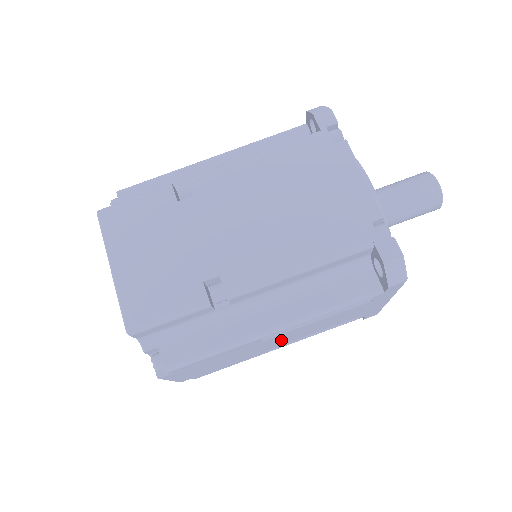
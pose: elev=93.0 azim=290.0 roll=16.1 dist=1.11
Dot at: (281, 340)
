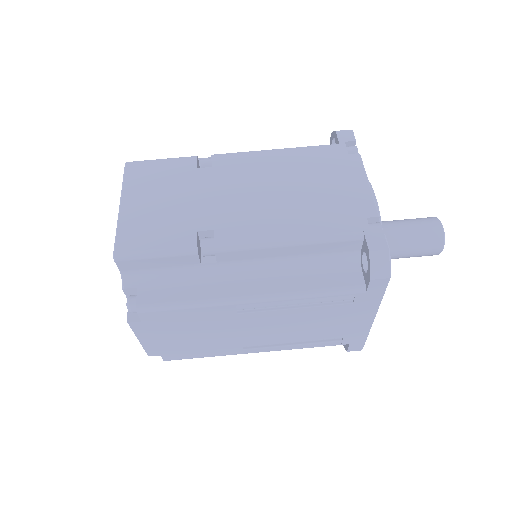
Dot at: (257, 330)
